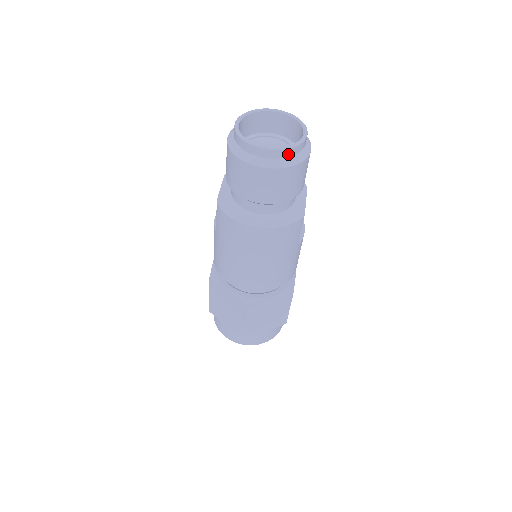
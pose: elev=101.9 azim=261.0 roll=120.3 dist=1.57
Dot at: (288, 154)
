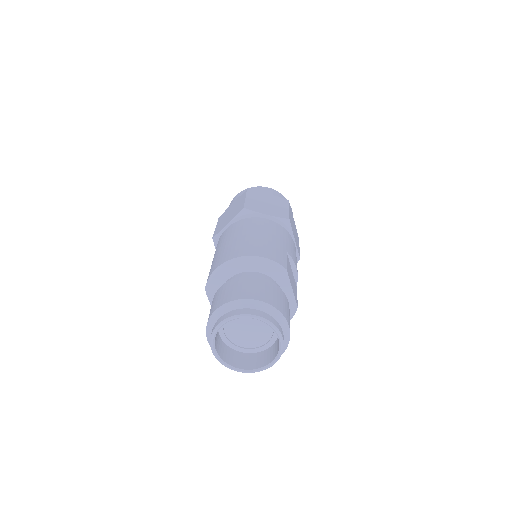
Dot at: occluded
